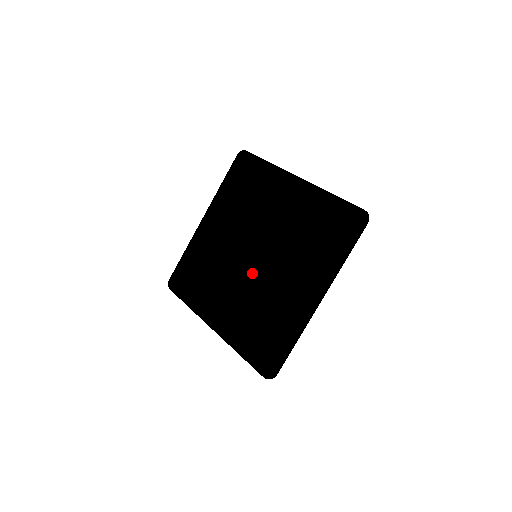
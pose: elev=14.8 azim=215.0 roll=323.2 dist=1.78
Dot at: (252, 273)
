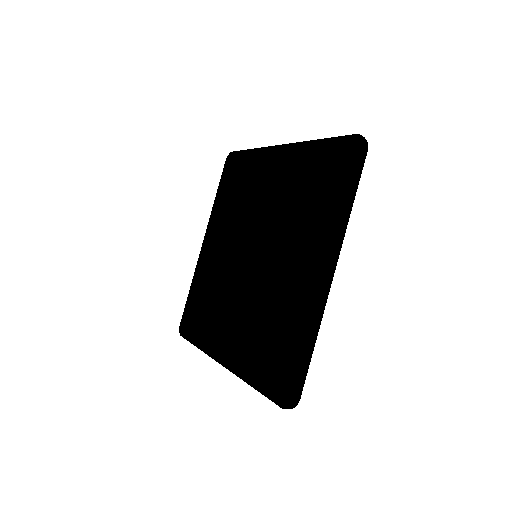
Dot at: (254, 277)
